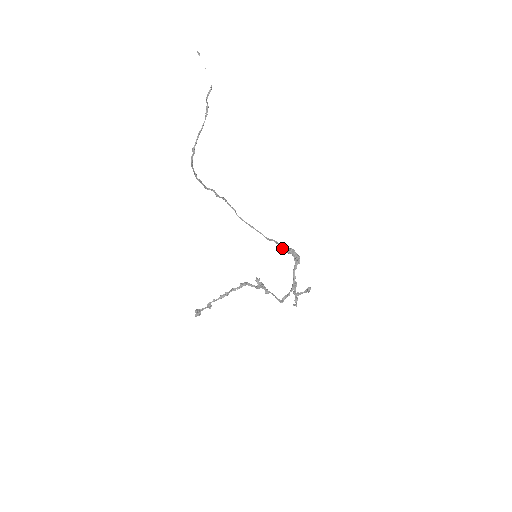
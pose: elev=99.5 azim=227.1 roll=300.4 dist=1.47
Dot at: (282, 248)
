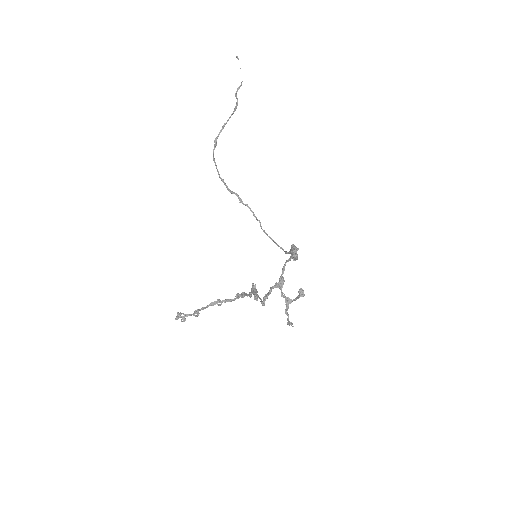
Dot at: occluded
